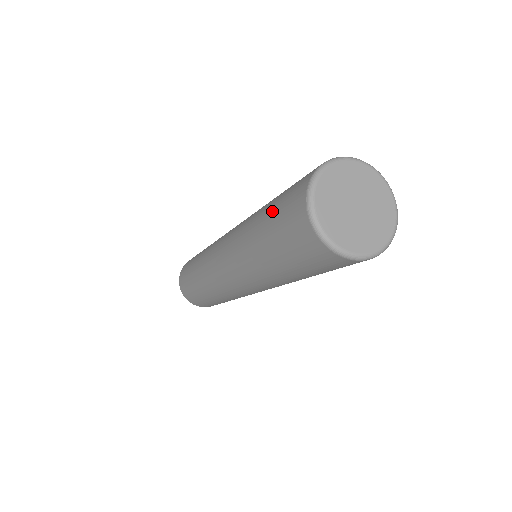
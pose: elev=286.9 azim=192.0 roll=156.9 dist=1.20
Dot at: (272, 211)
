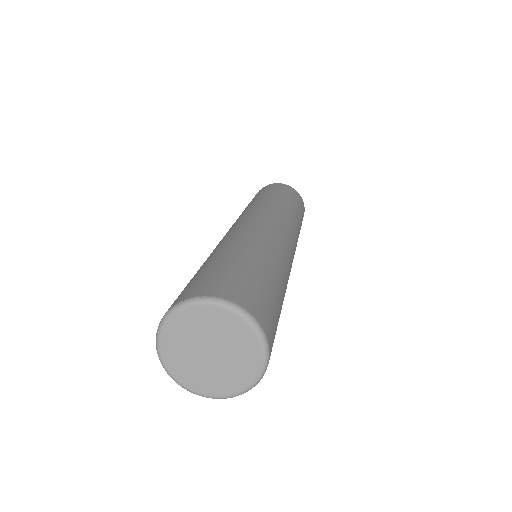
Dot at: occluded
